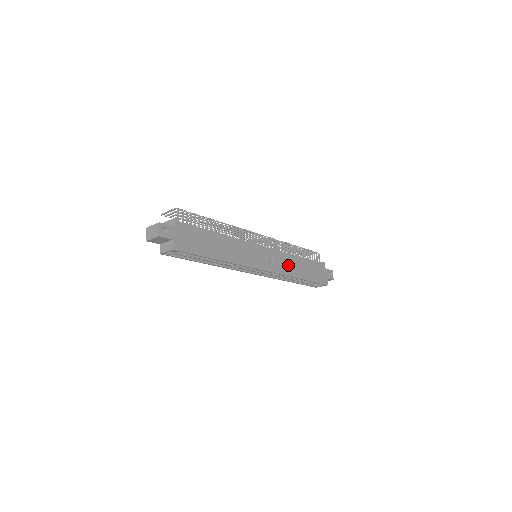
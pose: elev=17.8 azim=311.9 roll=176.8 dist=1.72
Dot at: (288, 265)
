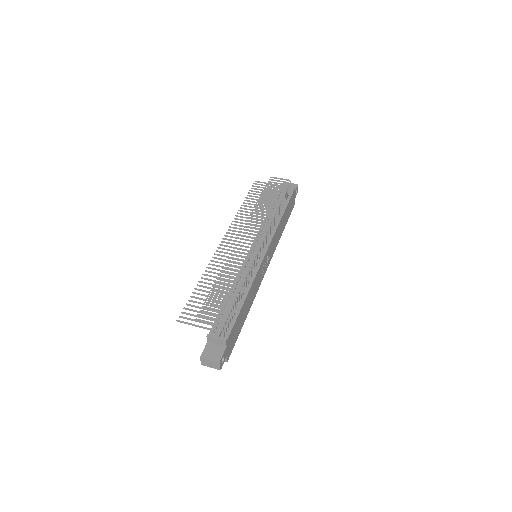
Dot at: (277, 237)
